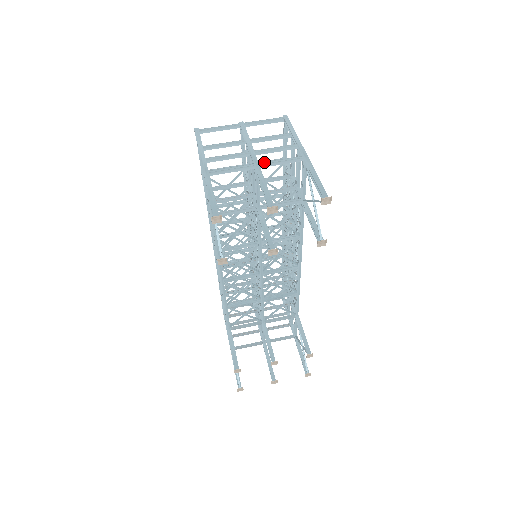
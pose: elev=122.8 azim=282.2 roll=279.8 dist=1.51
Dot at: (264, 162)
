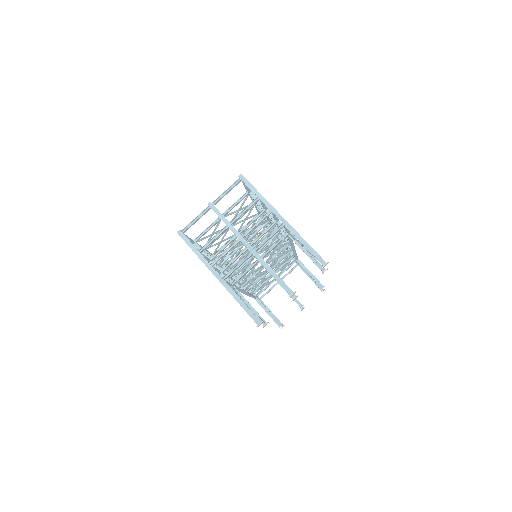
Dot at: (257, 246)
